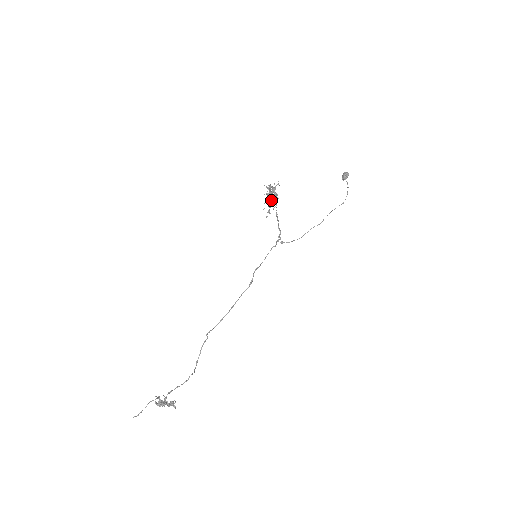
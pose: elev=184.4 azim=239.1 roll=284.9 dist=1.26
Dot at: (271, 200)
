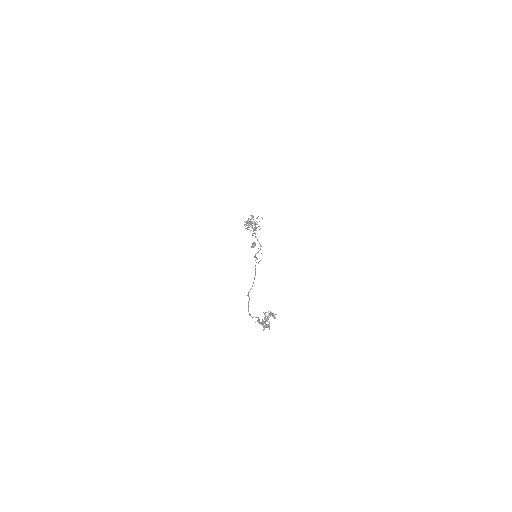
Dot at: (252, 227)
